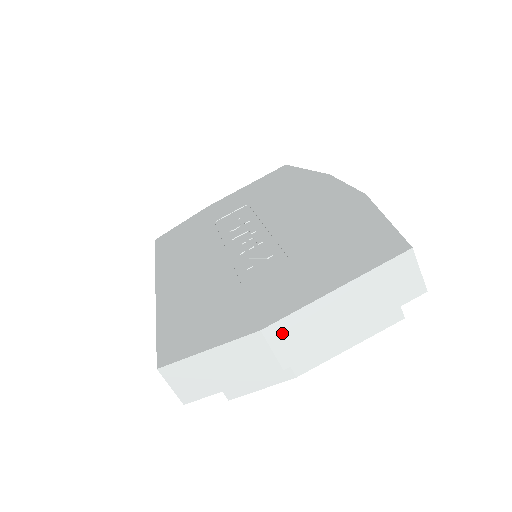
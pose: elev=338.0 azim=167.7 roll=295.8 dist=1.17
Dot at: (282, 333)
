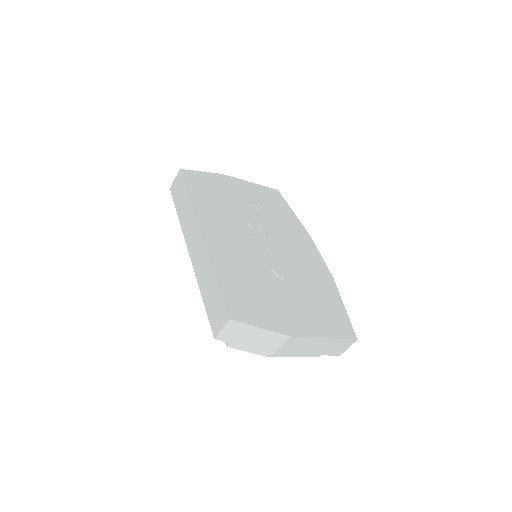
Dot at: (293, 342)
